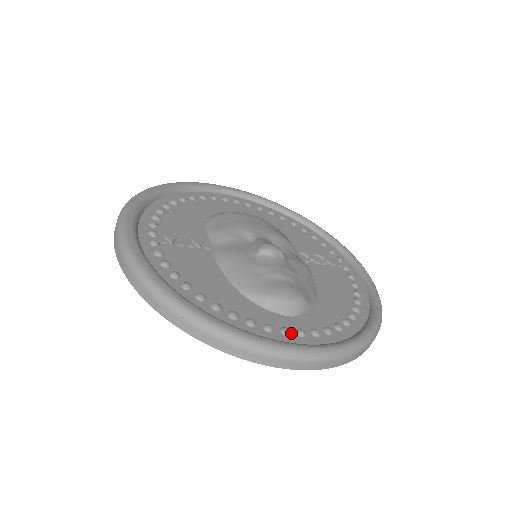
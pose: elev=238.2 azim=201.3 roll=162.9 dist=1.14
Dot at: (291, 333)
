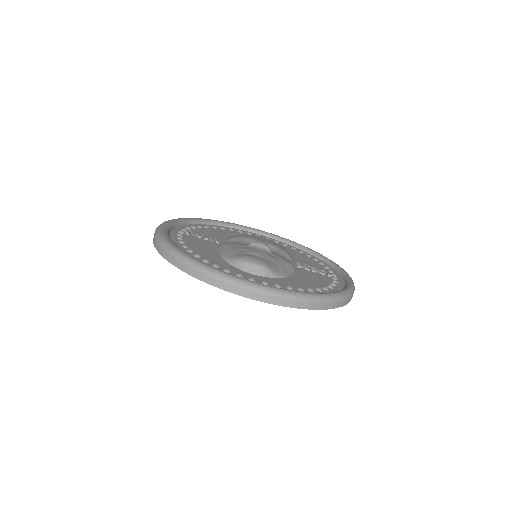
Dot at: (244, 277)
